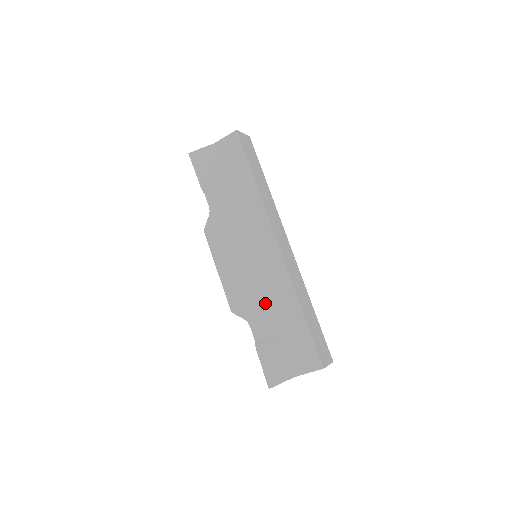
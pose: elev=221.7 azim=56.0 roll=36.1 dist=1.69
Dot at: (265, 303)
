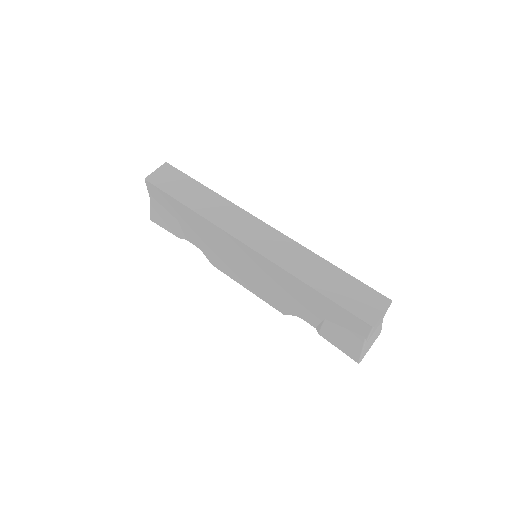
Dot at: (289, 296)
